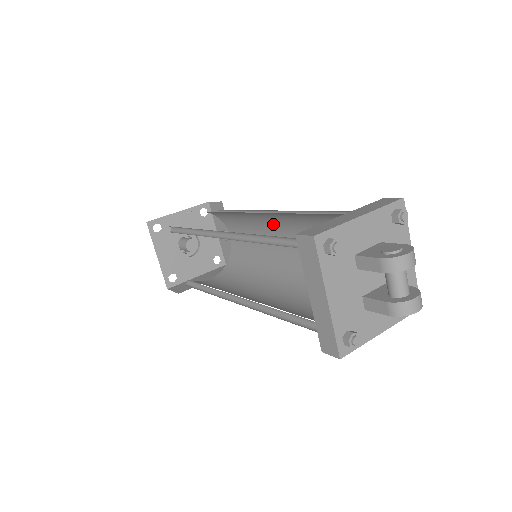
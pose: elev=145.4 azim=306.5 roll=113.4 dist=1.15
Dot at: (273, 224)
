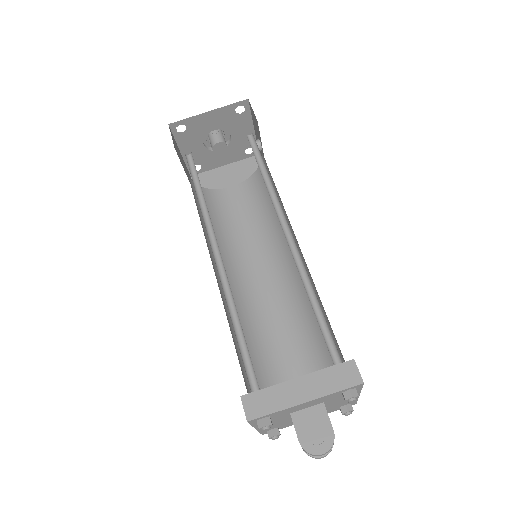
Dot at: occluded
